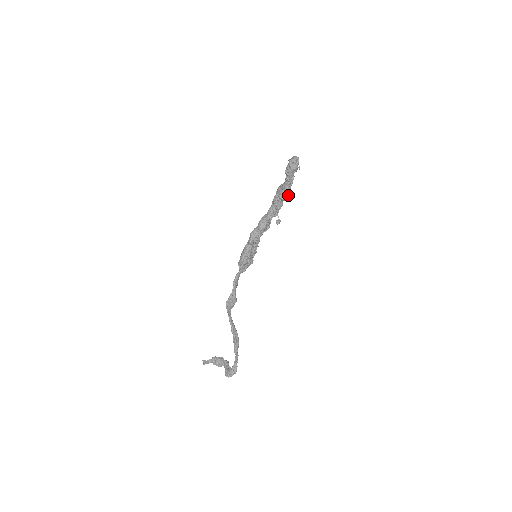
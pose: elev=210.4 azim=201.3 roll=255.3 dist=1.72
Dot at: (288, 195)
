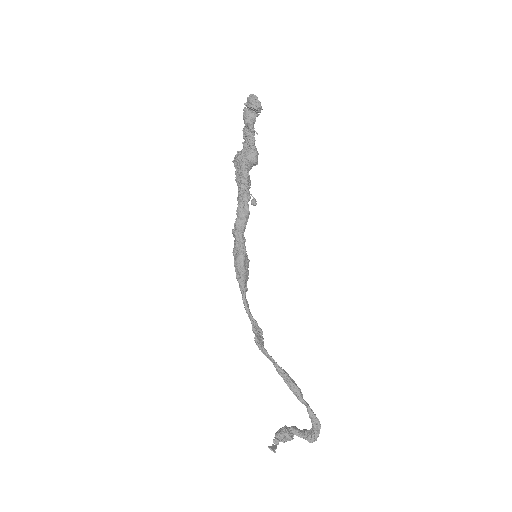
Dot at: (257, 155)
